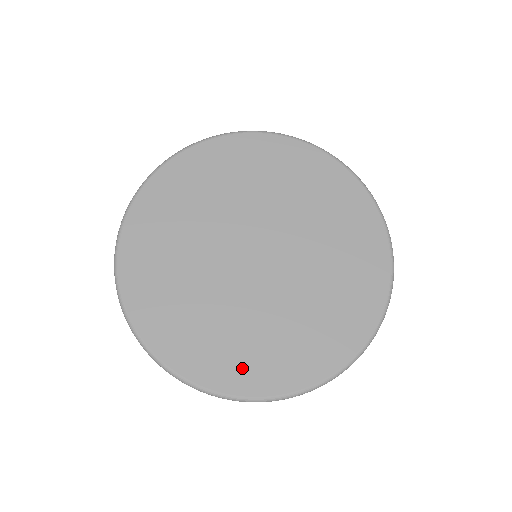
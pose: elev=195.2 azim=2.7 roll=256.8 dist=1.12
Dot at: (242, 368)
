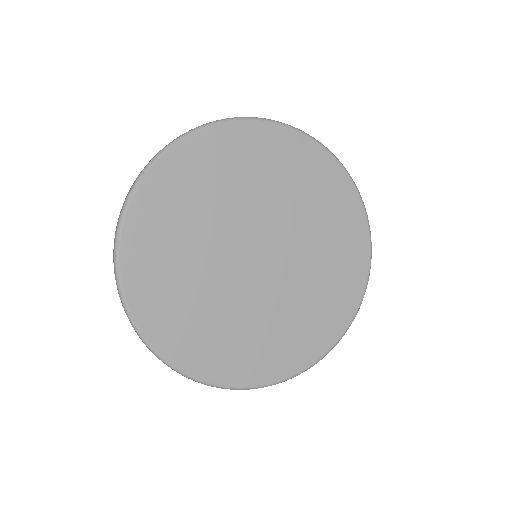
Dot at: (174, 329)
